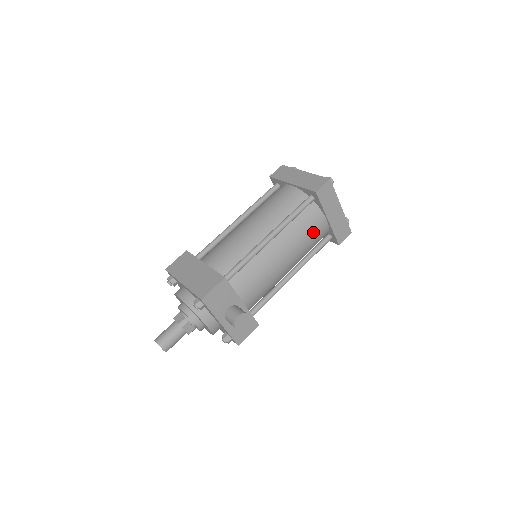
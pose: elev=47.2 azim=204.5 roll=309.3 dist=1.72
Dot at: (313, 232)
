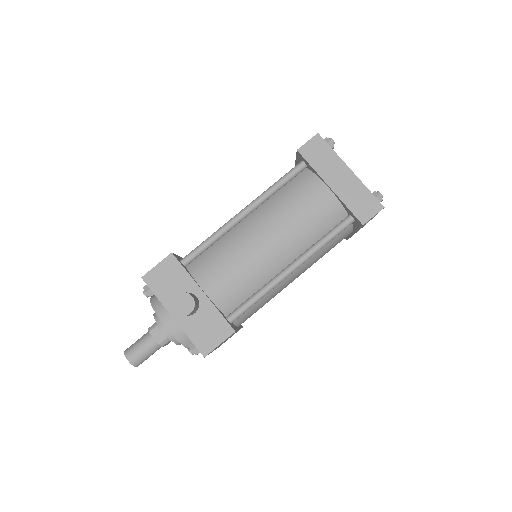
Dot at: (308, 205)
